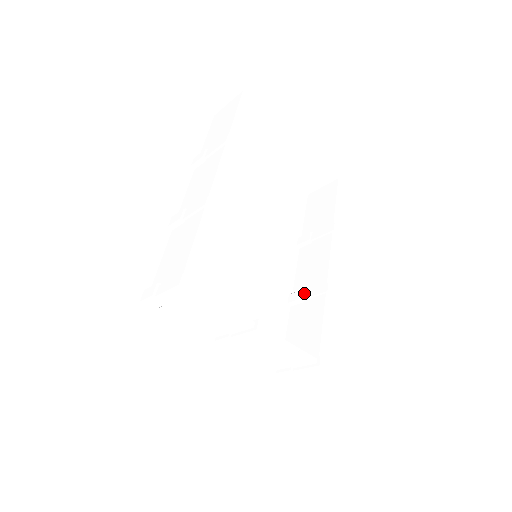
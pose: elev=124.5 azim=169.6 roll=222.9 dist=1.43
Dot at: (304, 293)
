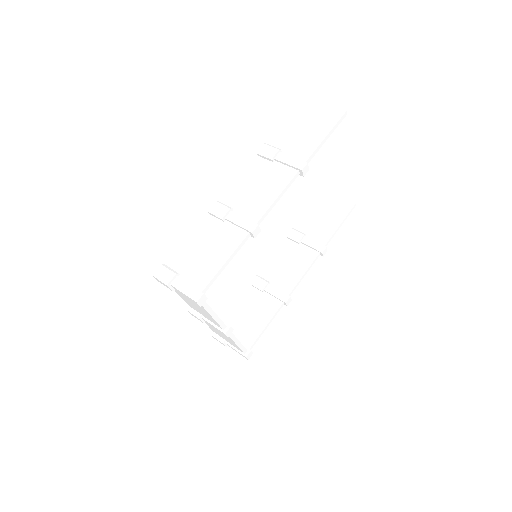
Dot at: (268, 286)
